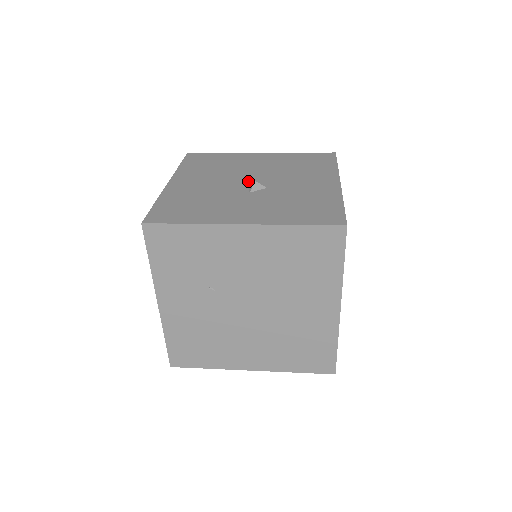
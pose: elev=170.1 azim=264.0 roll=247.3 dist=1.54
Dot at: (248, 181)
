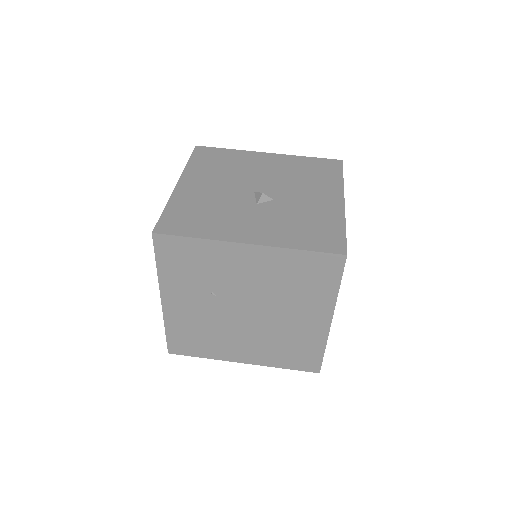
Dot at: (255, 189)
